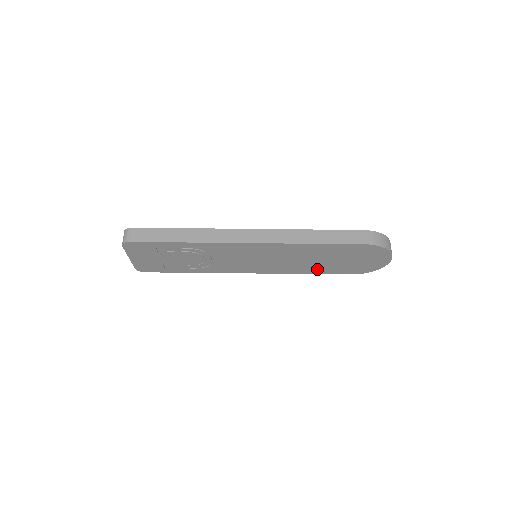
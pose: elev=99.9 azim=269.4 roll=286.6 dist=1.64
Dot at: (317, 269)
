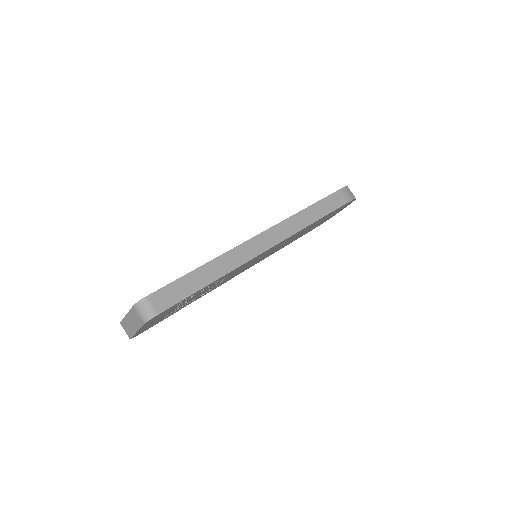
Dot at: (293, 240)
